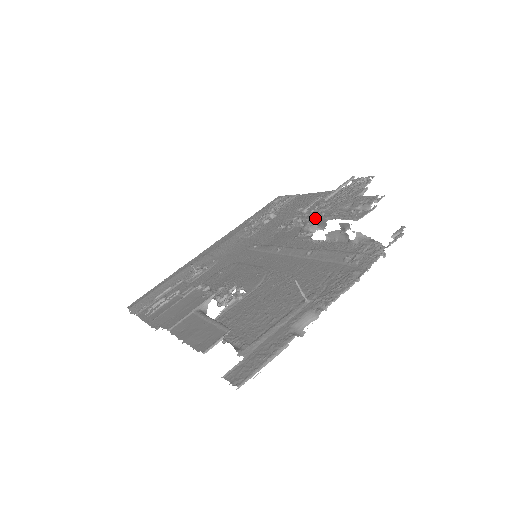
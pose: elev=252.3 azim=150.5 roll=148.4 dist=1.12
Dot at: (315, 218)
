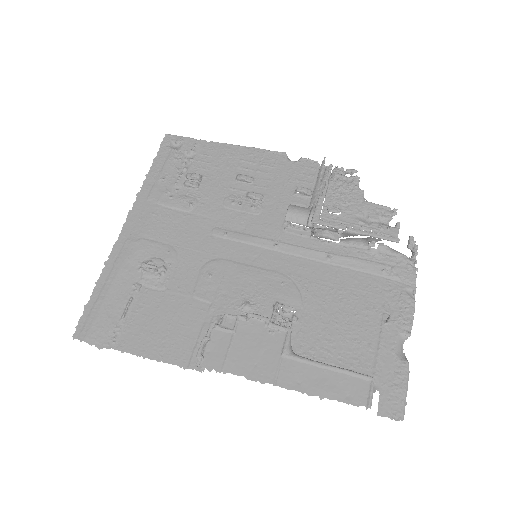
Dot at: (284, 199)
